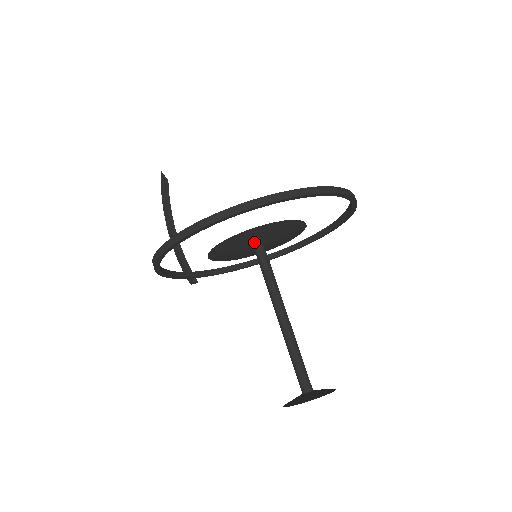
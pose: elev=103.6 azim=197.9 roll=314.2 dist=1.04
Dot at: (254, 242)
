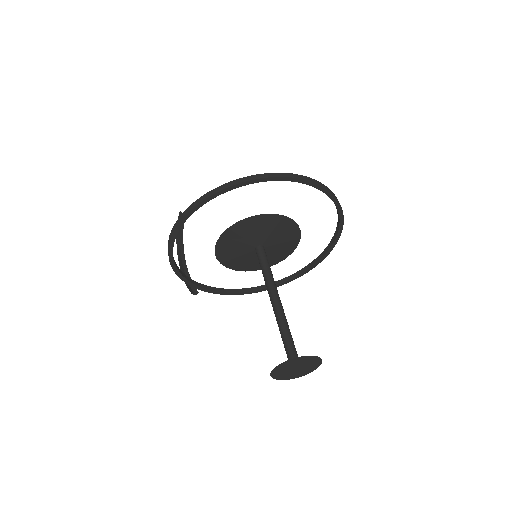
Dot at: (256, 238)
